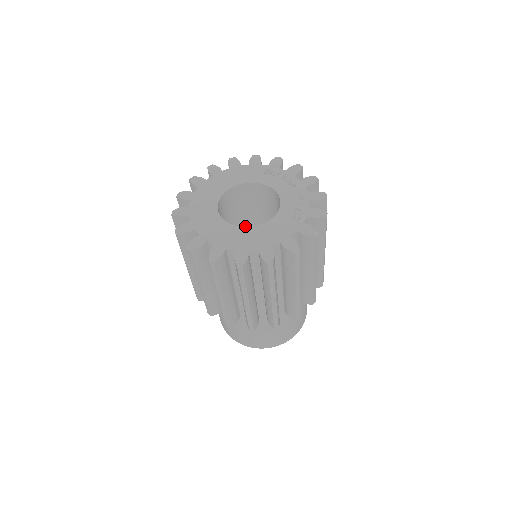
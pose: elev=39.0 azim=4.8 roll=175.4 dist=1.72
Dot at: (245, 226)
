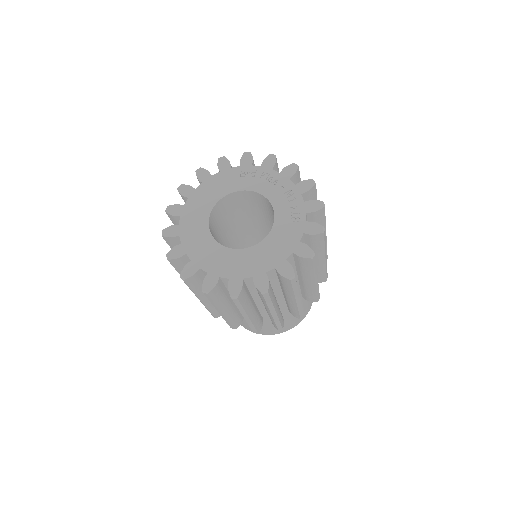
Dot at: (234, 230)
